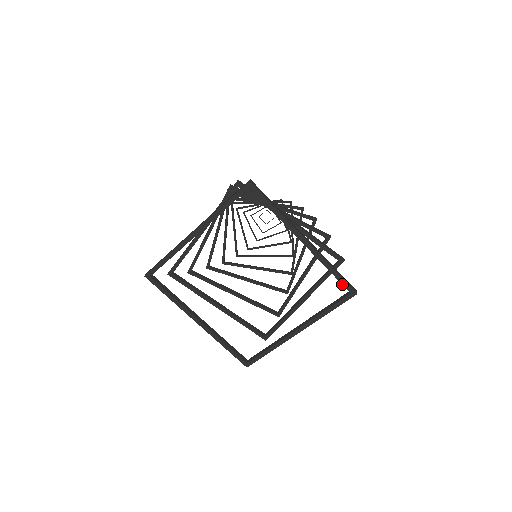
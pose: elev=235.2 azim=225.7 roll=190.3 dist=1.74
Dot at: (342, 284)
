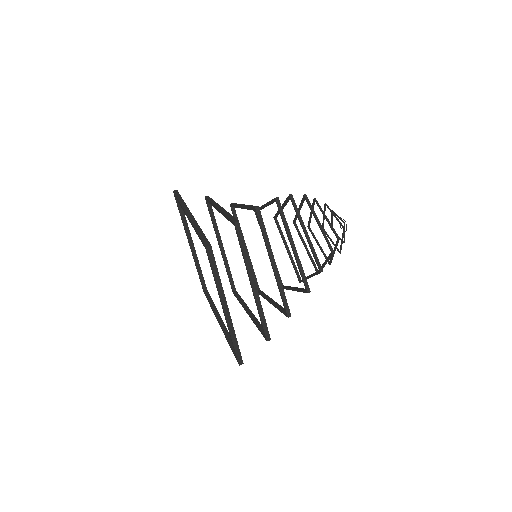
Dot at: (202, 243)
